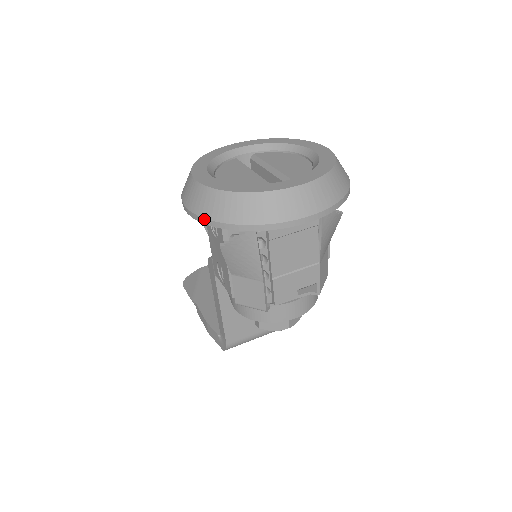
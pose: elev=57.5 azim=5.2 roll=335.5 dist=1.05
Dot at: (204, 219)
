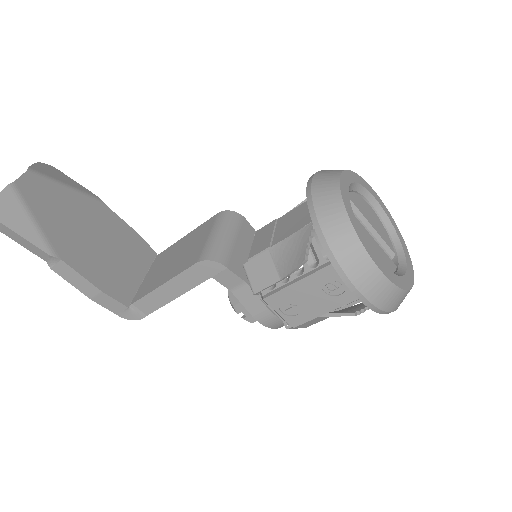
Dot at: (379, 310)
